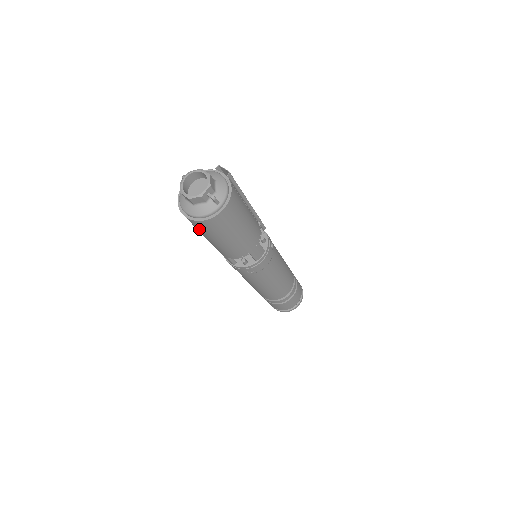
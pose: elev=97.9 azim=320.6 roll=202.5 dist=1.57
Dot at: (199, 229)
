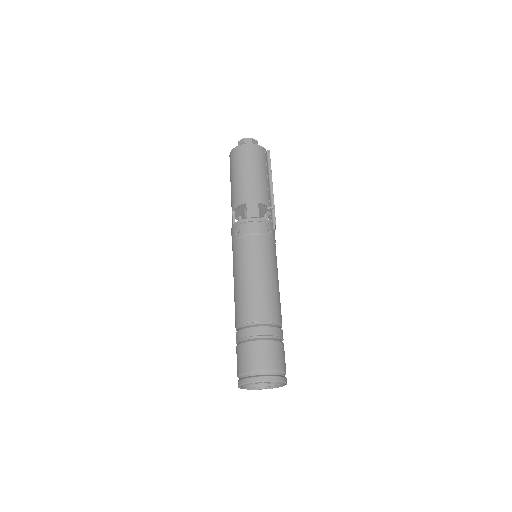
Dot at: (230, 167)
